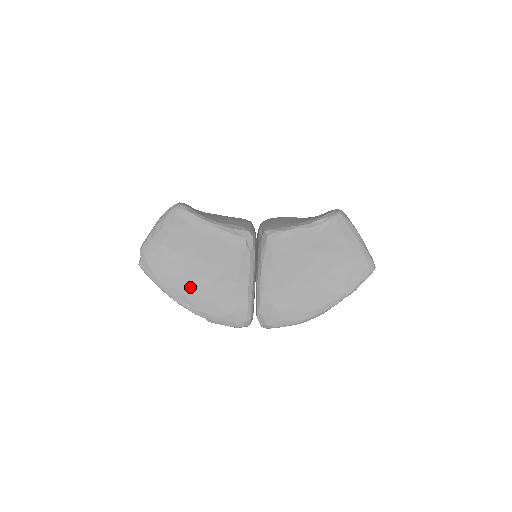
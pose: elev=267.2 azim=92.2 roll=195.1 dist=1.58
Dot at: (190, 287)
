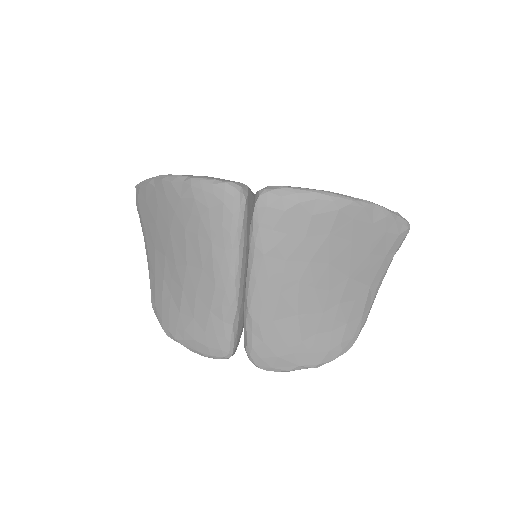
Dot at: occluded
